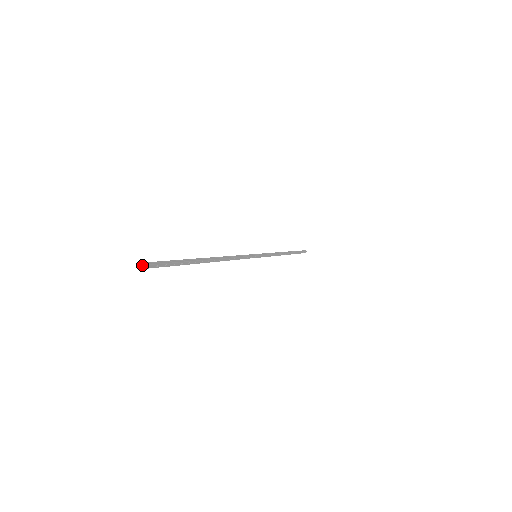
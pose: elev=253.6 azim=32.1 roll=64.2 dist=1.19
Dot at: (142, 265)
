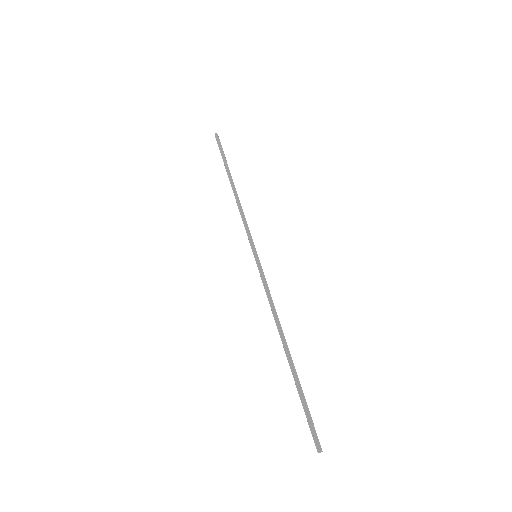
Dot at: occluded
